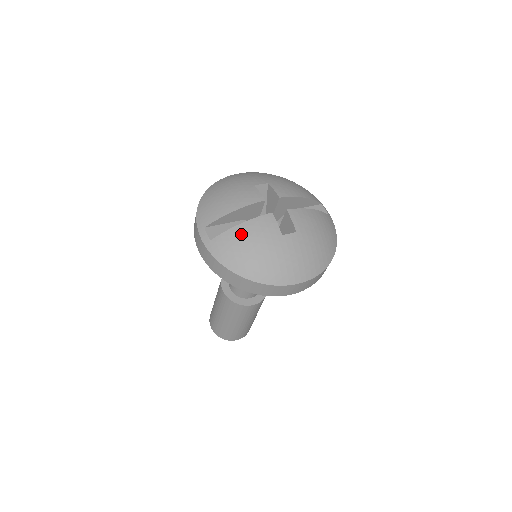
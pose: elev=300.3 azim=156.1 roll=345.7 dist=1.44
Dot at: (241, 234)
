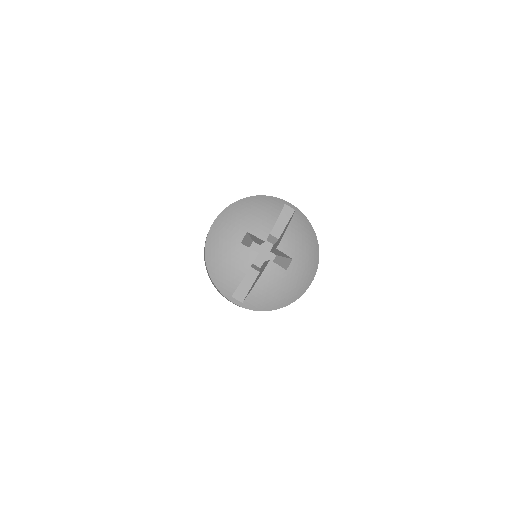
Dot at: (261, 289)
